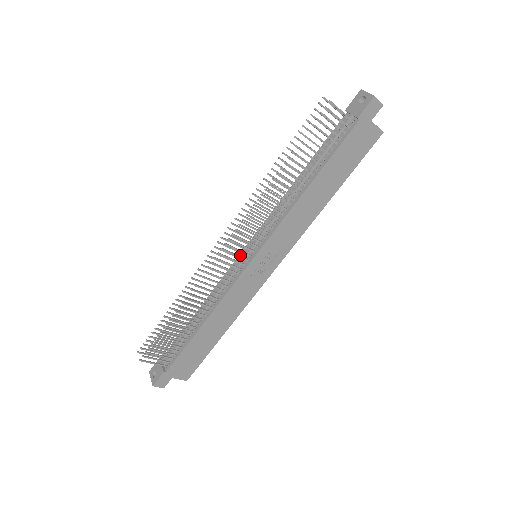
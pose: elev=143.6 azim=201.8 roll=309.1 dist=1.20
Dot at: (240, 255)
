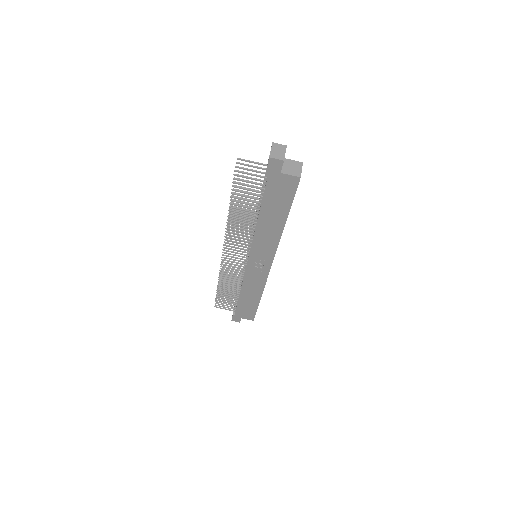
Dot at: occluded
